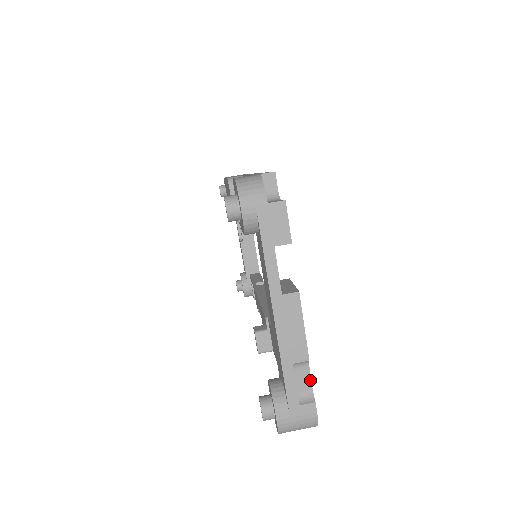
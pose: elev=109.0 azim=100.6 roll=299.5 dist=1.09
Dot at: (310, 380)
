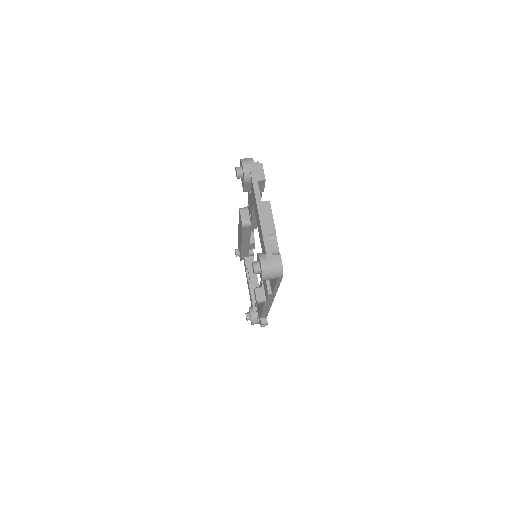
Dot at: occluded
